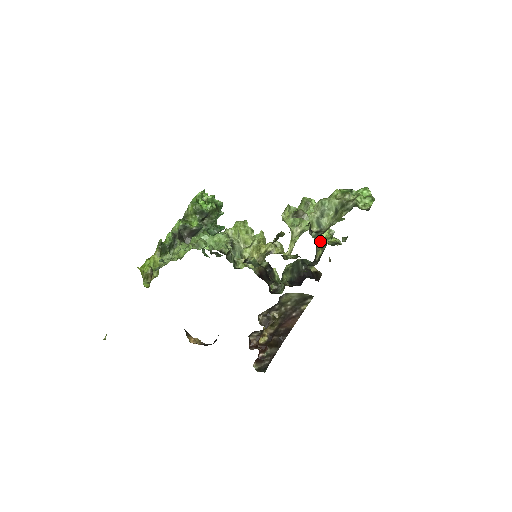
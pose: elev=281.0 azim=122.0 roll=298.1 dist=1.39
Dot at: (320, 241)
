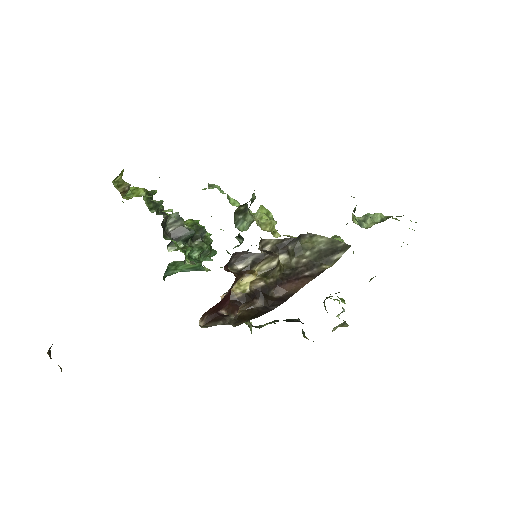
Dot at: (332, 296)
